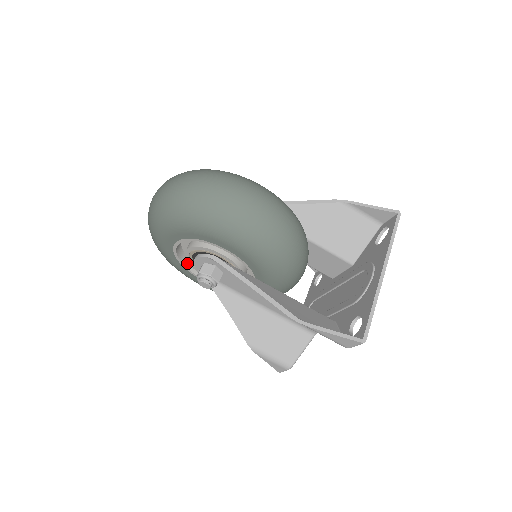
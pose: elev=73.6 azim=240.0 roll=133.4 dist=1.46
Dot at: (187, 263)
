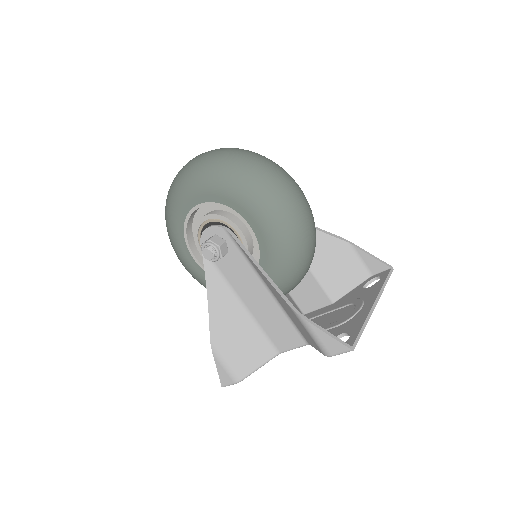
Dot at: (189, 235)
